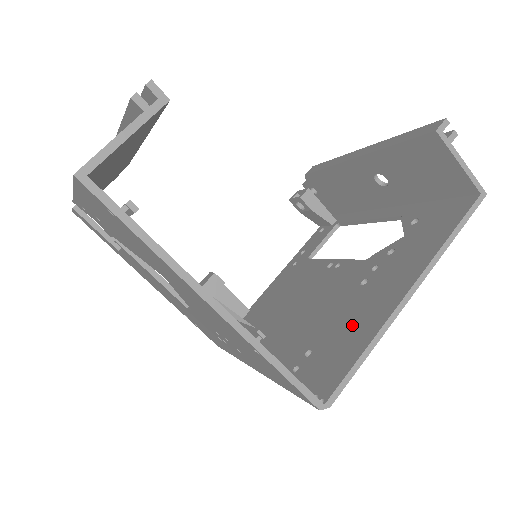
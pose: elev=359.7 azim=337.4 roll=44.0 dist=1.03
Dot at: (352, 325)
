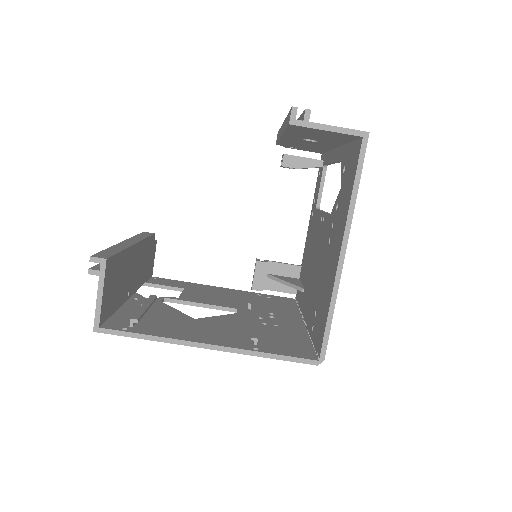
Dot at: (325, 288)
